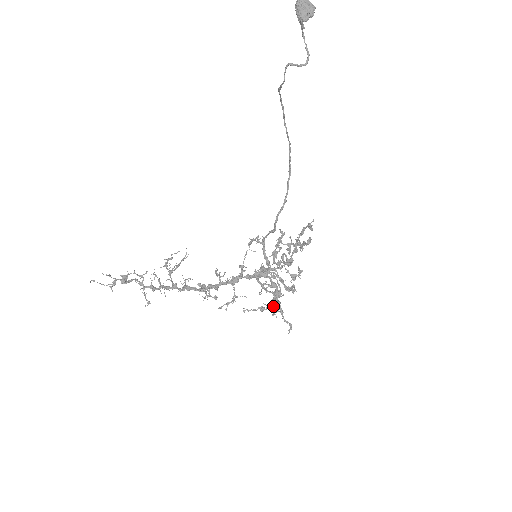
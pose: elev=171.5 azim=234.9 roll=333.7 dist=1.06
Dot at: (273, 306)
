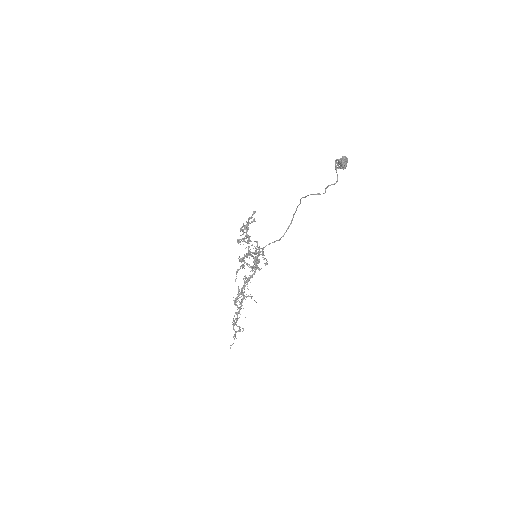
Dot at: occluded
